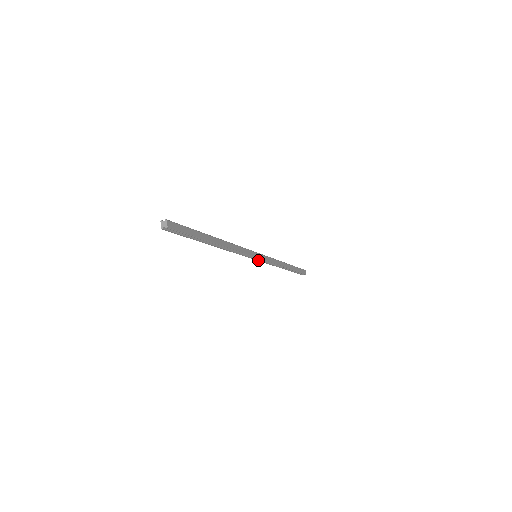
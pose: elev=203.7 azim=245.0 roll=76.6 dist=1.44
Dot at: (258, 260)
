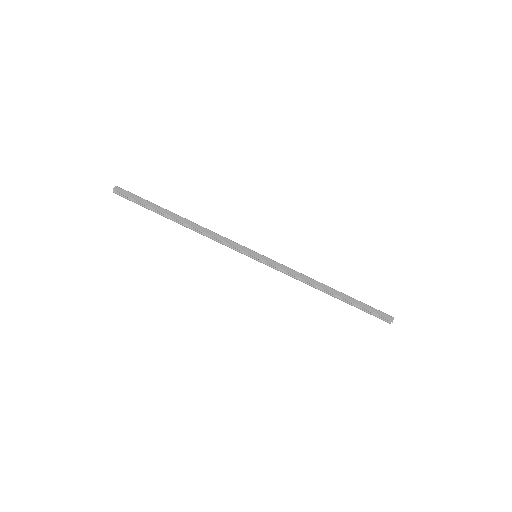
Dot at: (262, 262)
